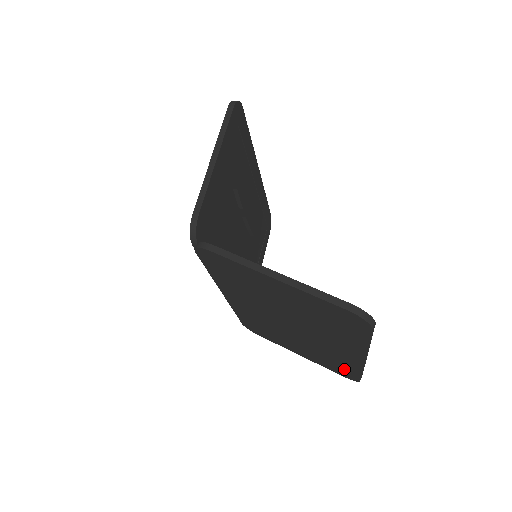
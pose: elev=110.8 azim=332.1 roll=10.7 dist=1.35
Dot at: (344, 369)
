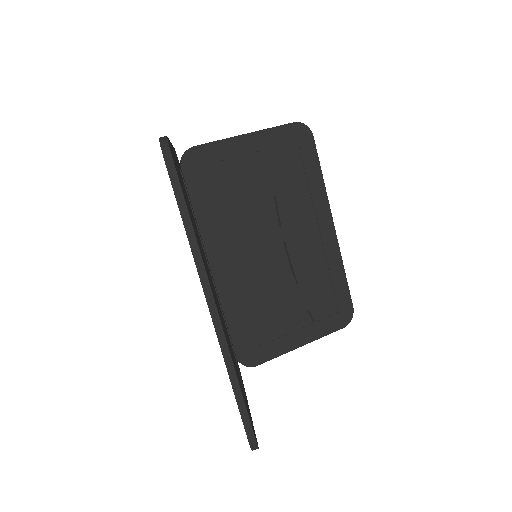
Dot at: occluded
